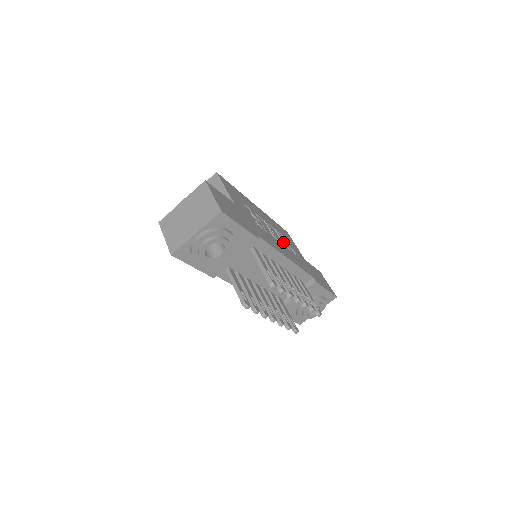
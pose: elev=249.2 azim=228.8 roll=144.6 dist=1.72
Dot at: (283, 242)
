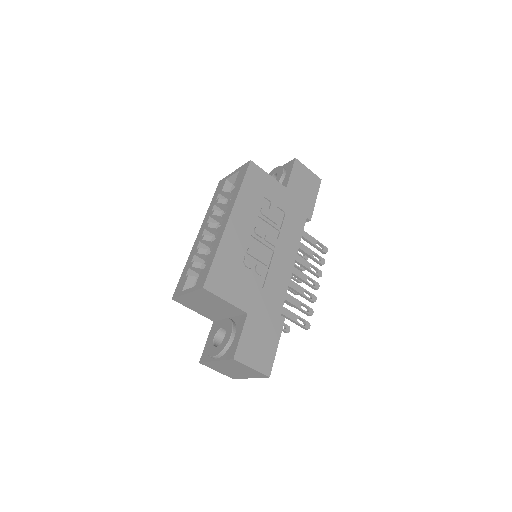
Dot at: (273, 227)
